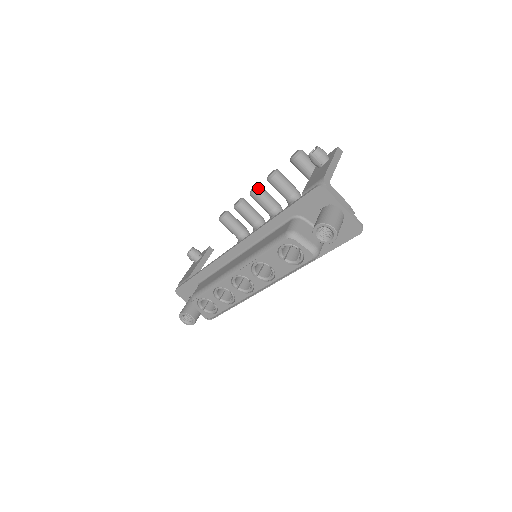
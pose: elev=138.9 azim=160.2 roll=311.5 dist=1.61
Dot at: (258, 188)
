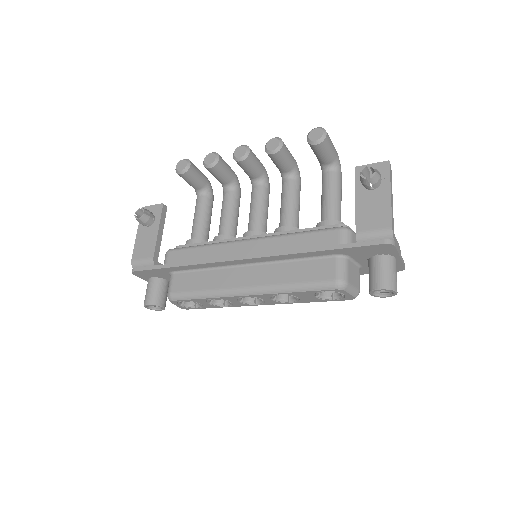
Dot at: (249, 155)
